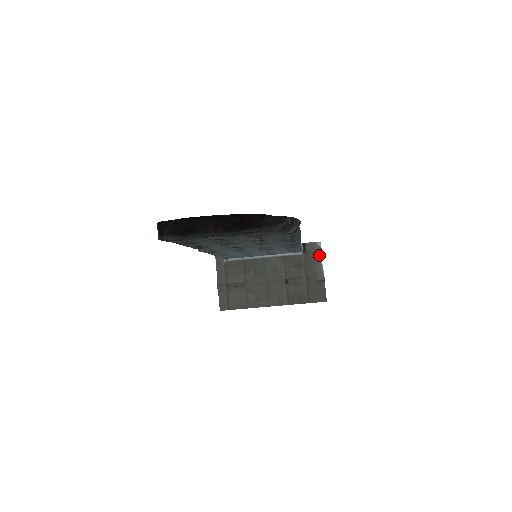
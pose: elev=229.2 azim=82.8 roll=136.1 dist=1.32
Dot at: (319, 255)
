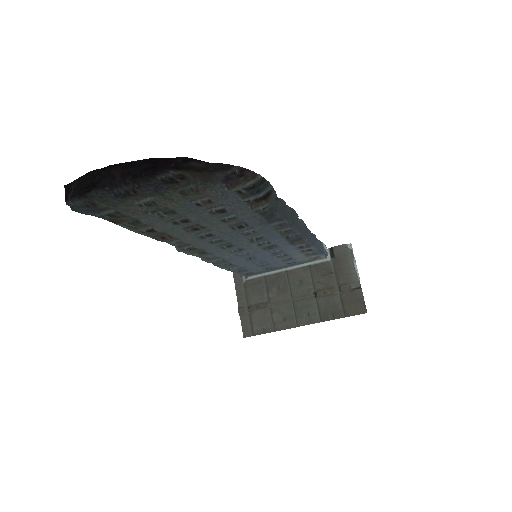
Dot at: (350, 258)
